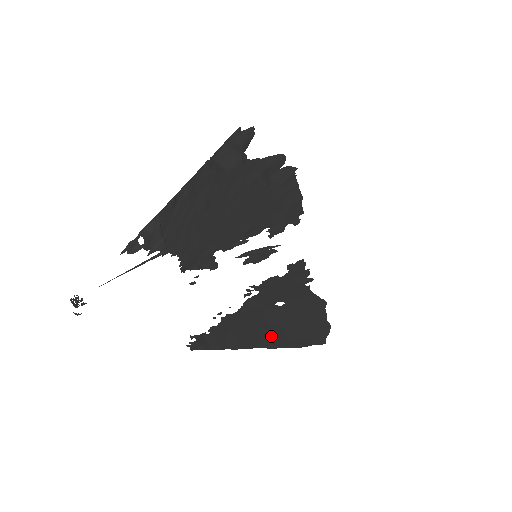
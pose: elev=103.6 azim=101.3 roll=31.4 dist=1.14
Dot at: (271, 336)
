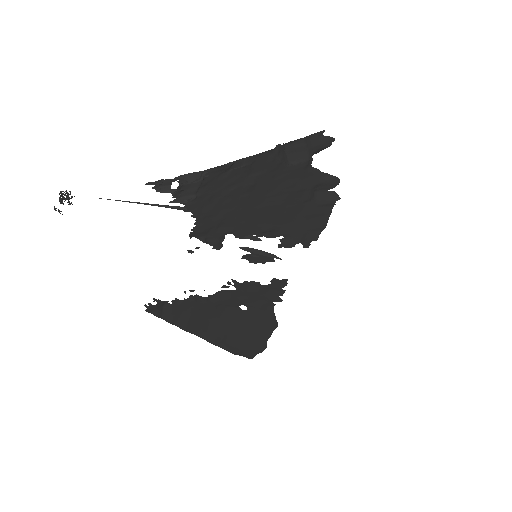
Dot at: (217, 332)
